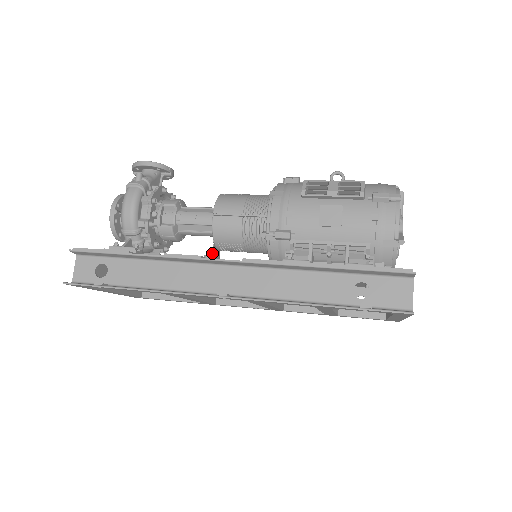
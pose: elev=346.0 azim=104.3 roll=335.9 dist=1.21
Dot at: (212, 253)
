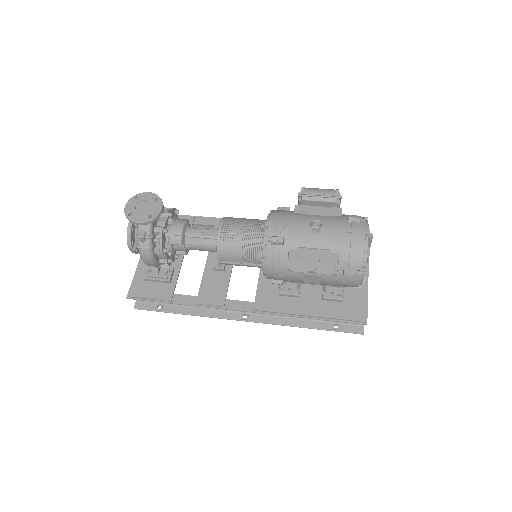
Dot at: occluded
